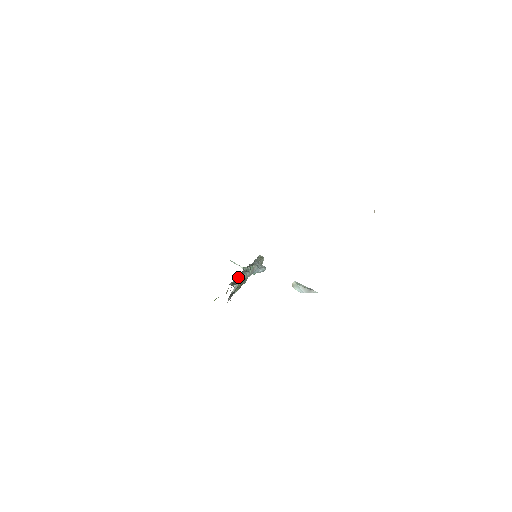
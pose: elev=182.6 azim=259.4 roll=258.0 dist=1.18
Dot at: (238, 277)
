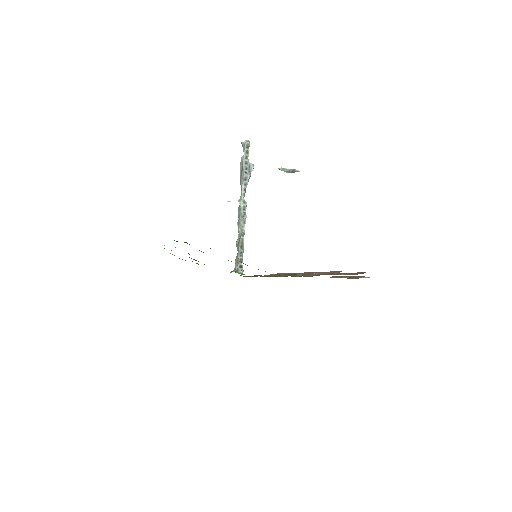
Dot at: (241, 241)
